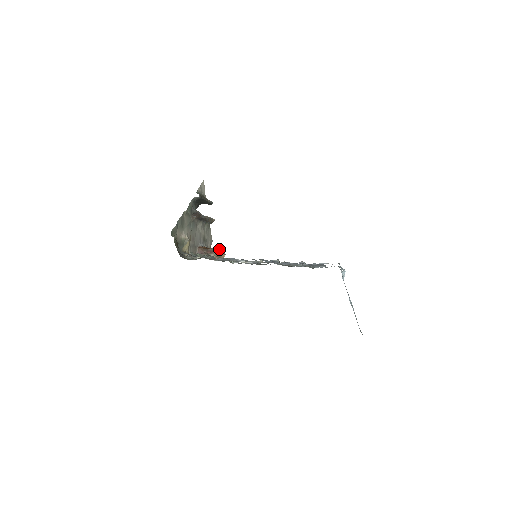
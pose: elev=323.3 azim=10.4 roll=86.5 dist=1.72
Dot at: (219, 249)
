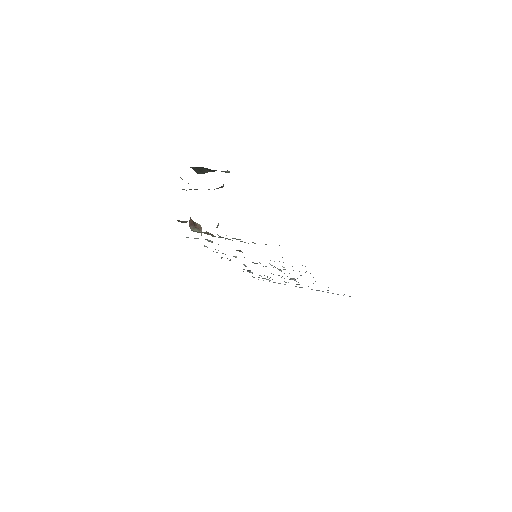
Dot at: occluded
